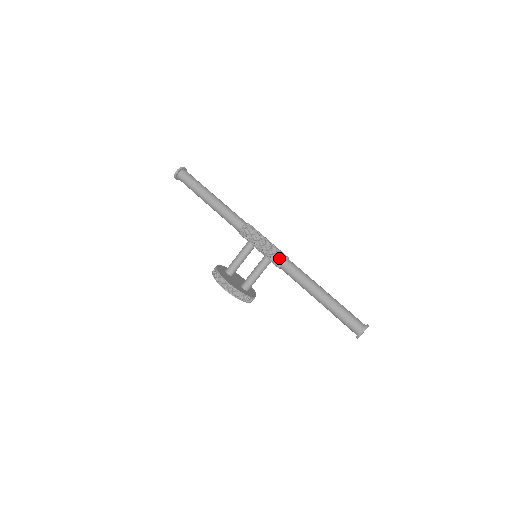
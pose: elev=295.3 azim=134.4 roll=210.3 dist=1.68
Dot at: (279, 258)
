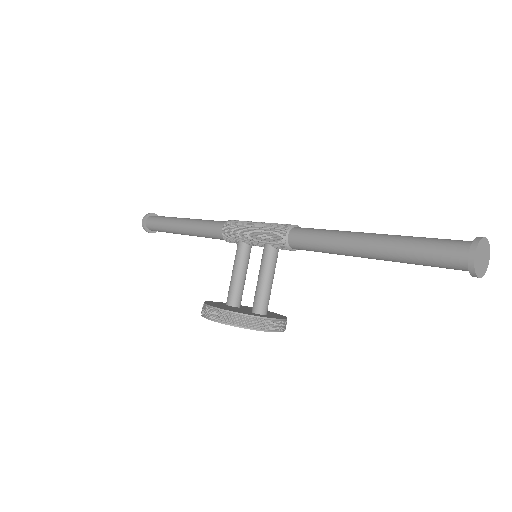
Dot at: (279, 231)
